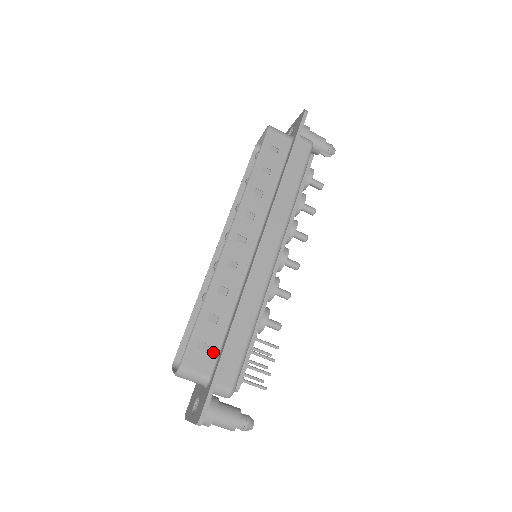
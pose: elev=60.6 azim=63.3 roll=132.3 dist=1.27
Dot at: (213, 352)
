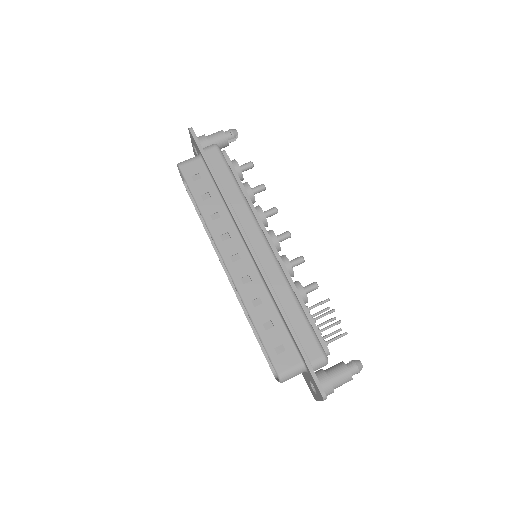
Dot at: (289, 346)
